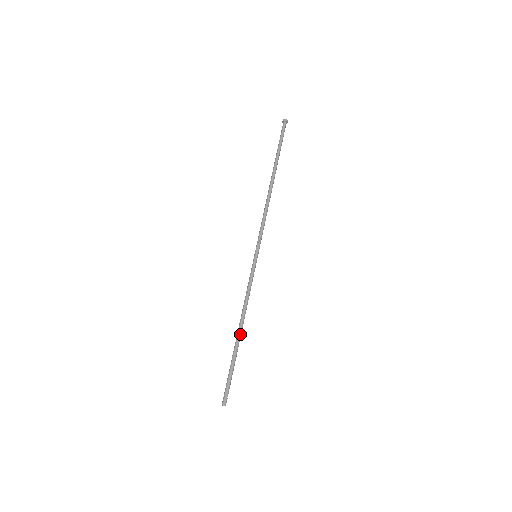
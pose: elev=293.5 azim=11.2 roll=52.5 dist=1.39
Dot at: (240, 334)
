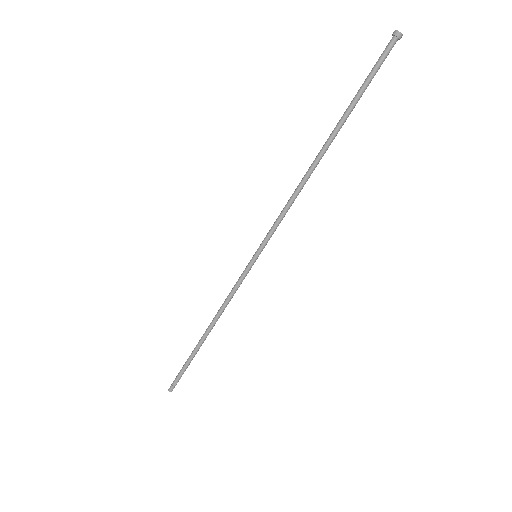
Dot at: (205, 336)
